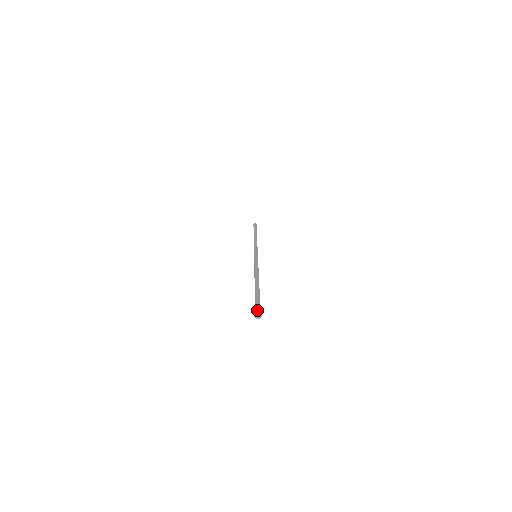
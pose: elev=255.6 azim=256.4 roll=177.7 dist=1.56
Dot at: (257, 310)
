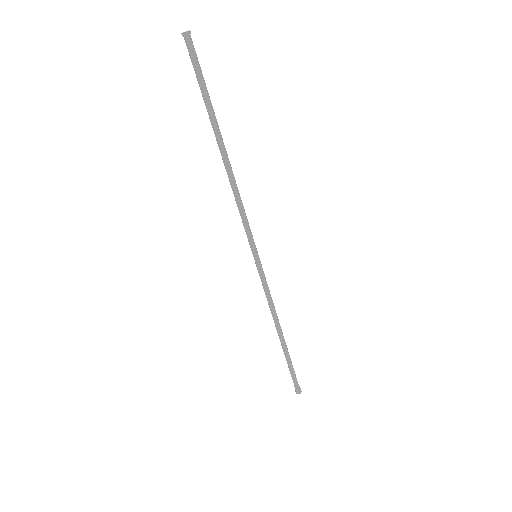
Dot at: (187, 42)
